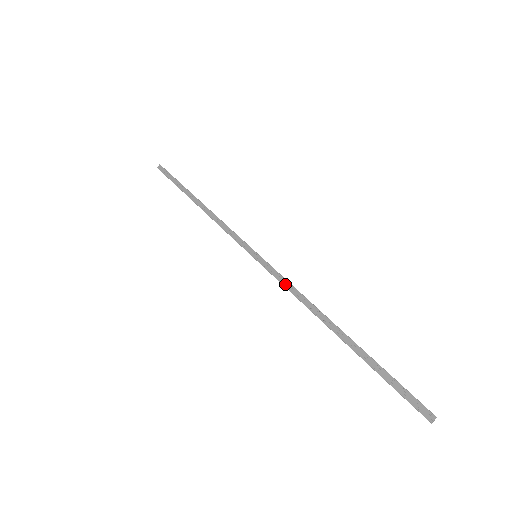
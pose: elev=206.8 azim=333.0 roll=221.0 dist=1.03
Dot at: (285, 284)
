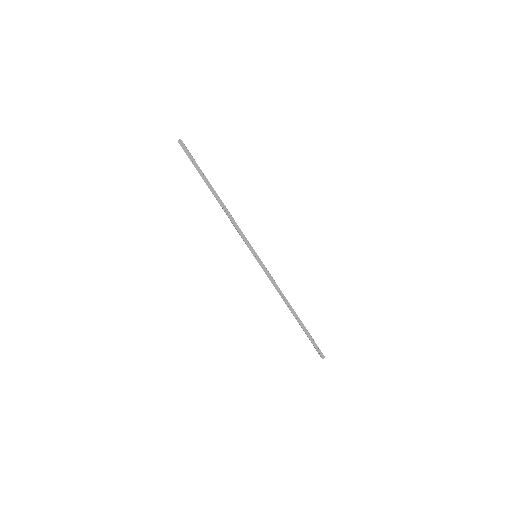
Dot at: (272, 280)
